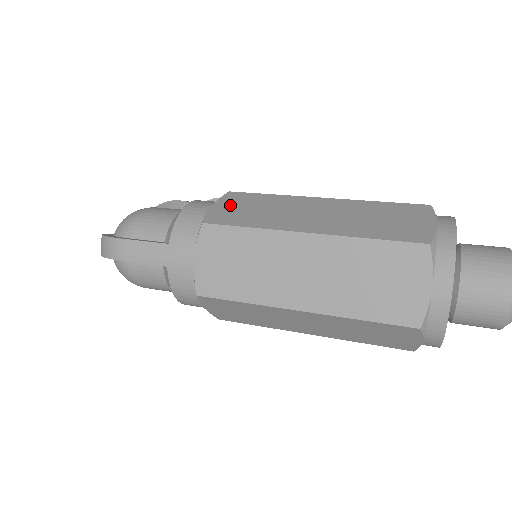
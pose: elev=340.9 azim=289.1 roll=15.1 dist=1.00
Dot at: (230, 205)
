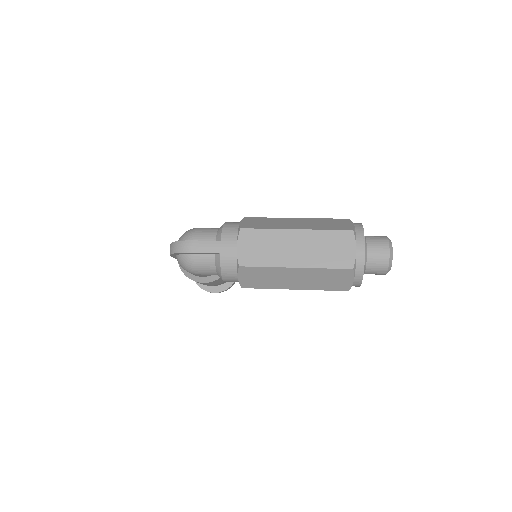
Dot at: (250, 222)
